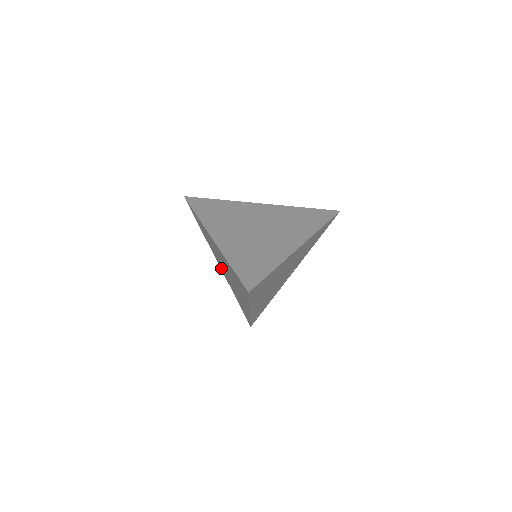
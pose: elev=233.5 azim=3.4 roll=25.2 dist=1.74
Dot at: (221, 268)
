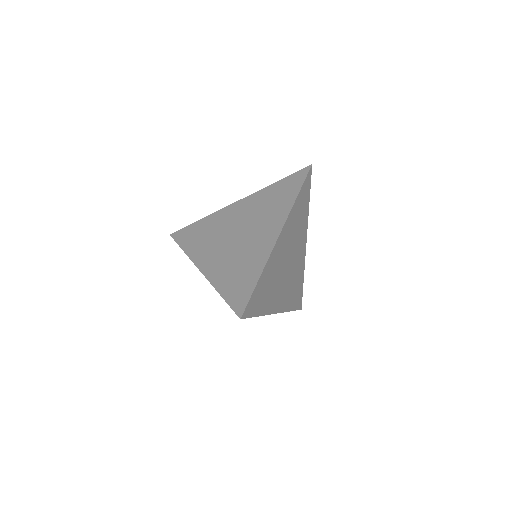
Dot at: occluded
